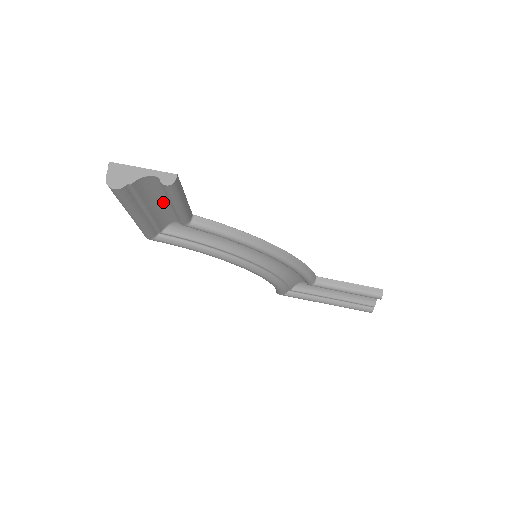
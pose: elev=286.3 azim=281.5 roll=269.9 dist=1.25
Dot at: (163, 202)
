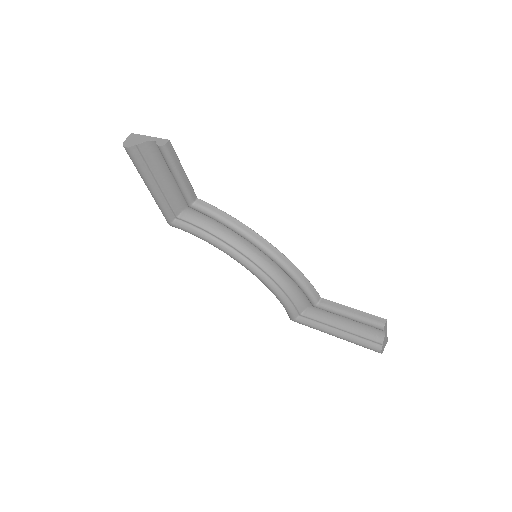
Dot at: (170, 177)
